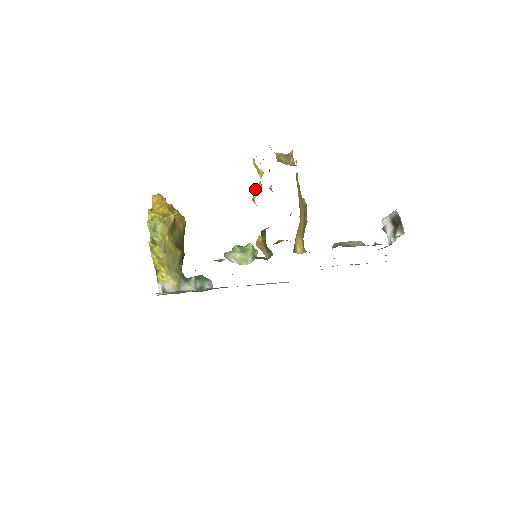
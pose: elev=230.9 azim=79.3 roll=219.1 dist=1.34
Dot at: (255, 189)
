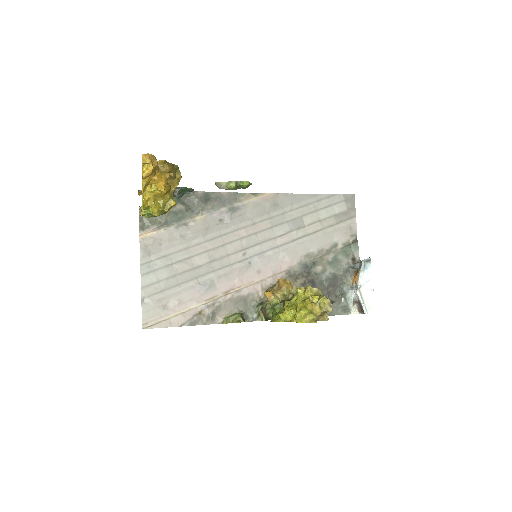
Dot at: (285, 315)
